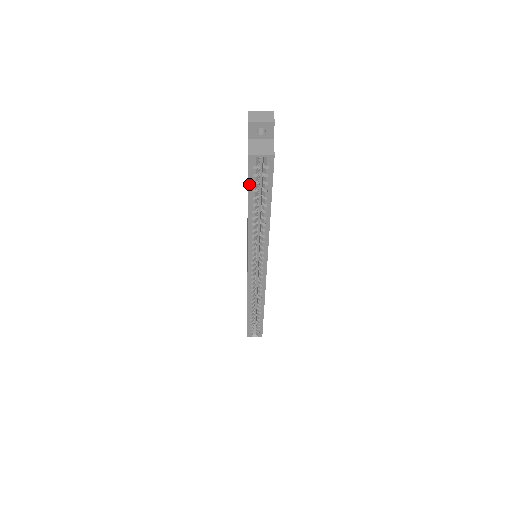
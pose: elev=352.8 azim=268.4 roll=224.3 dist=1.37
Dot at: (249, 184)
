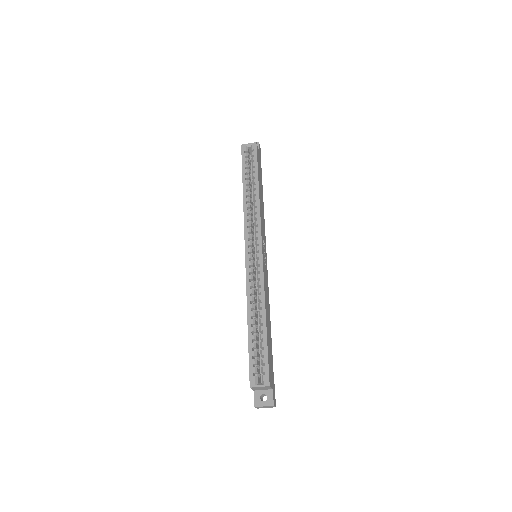
Dot at: (242, 164)
